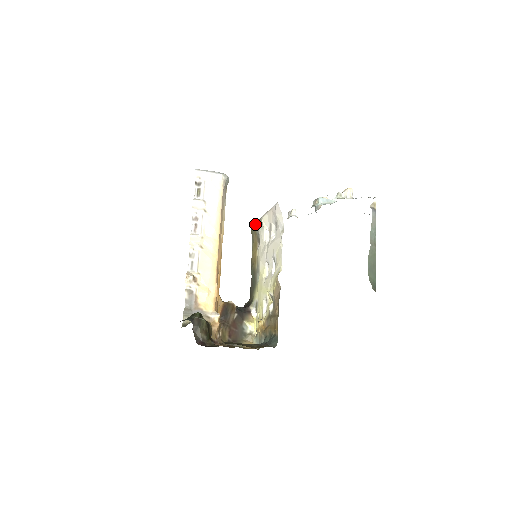
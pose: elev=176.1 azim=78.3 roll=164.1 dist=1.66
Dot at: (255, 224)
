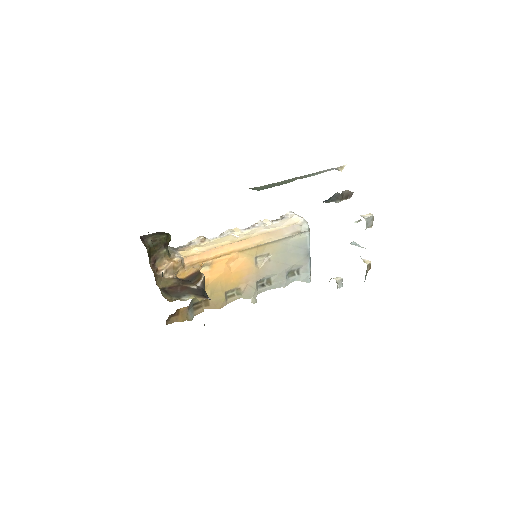
Dot at: occluded
